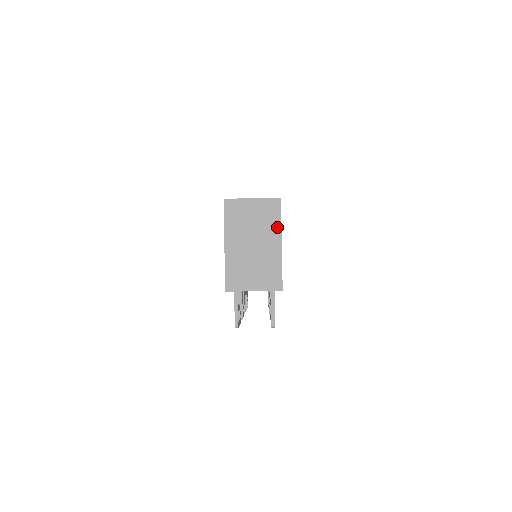
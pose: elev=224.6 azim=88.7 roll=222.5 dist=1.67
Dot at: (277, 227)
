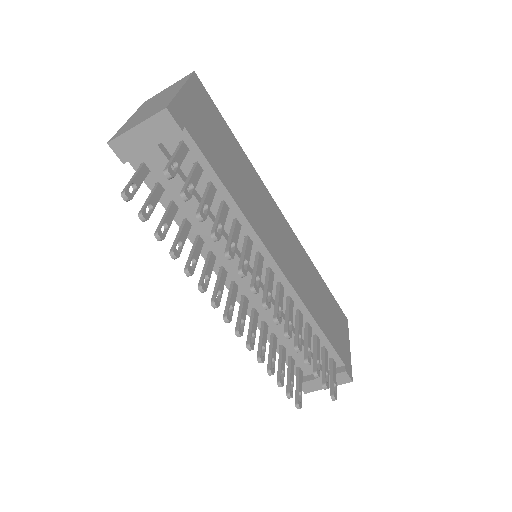
Dot at: (182, 84)
